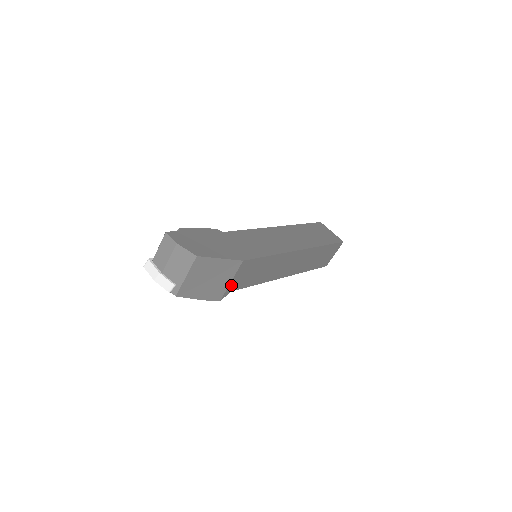
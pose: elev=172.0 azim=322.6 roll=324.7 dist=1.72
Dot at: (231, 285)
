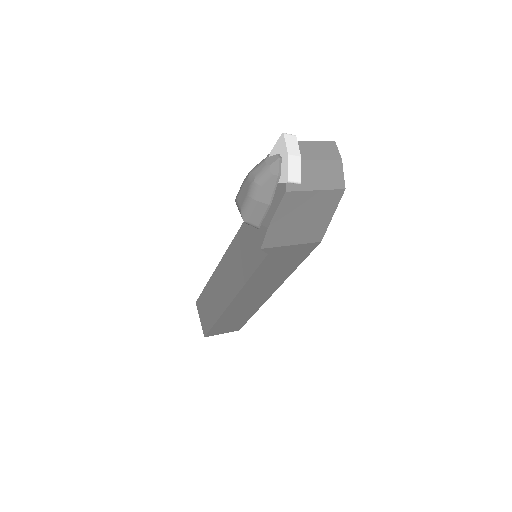
Dot at: (282, 248)
